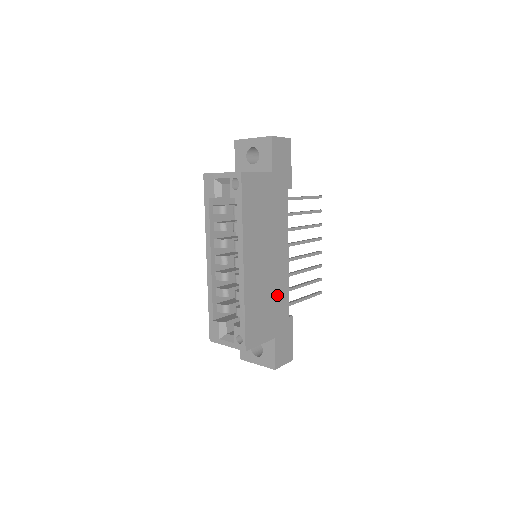
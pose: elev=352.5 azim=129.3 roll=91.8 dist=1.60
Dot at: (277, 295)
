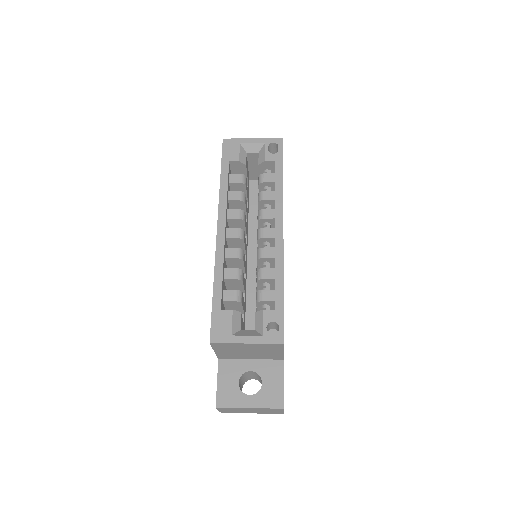
Dot at: occluded
